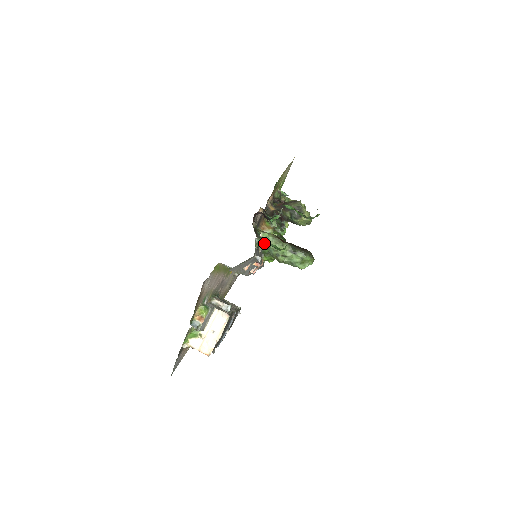
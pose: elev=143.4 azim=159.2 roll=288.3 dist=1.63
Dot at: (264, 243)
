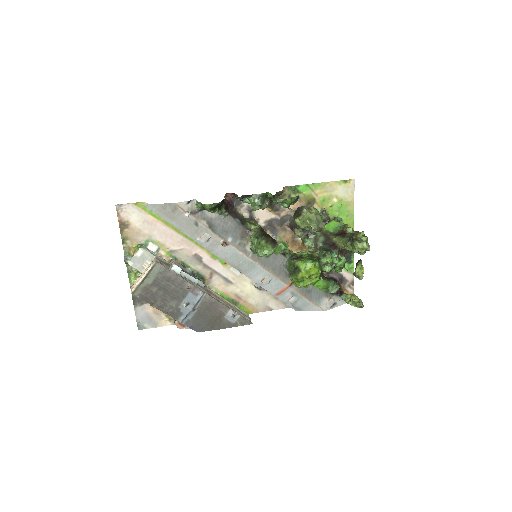
Dot at: occluded
